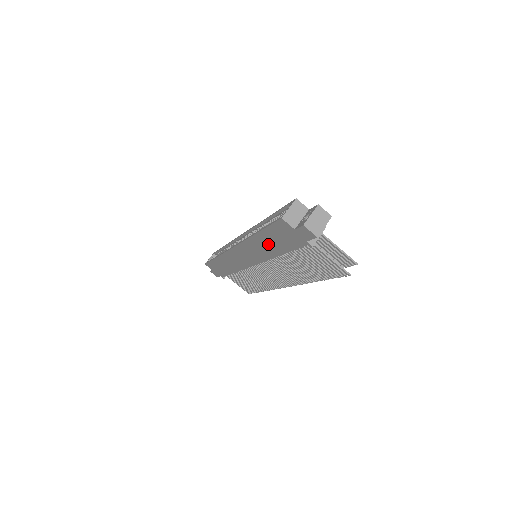
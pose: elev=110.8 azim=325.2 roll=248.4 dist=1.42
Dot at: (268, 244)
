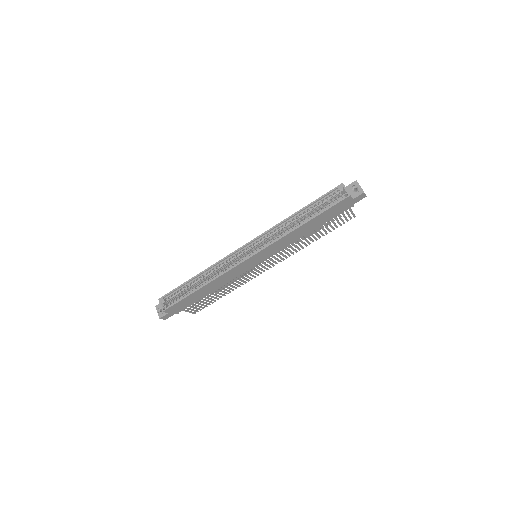
Dot at: (309, 227)
